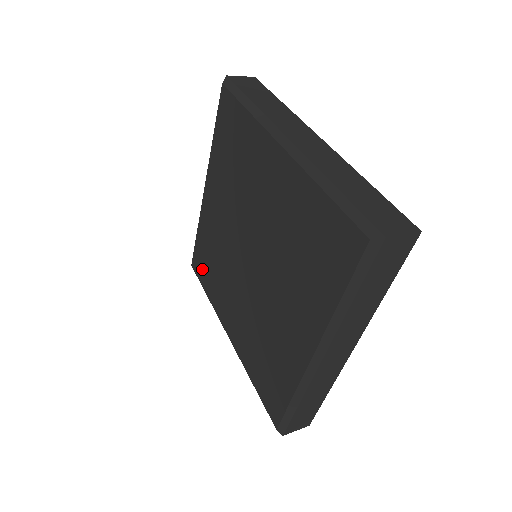
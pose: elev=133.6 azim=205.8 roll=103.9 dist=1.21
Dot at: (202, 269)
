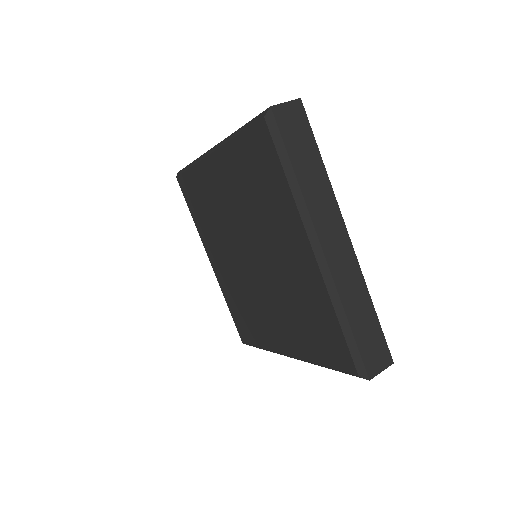
Dot at: (191, 197)
